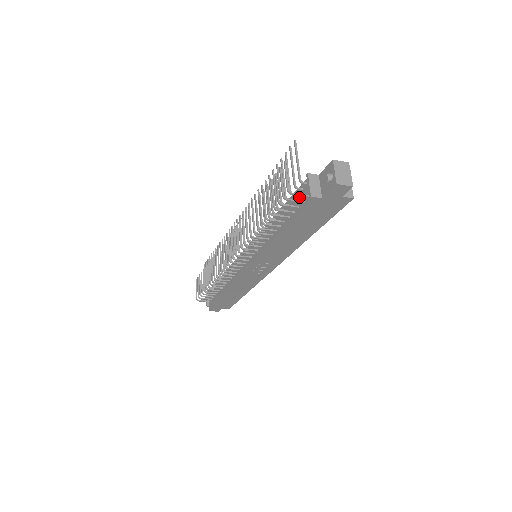
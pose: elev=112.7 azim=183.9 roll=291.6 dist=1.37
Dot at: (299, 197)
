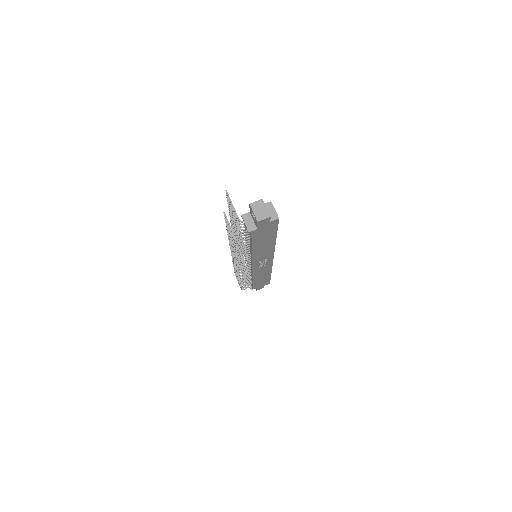
Dot at: (245, 230)
